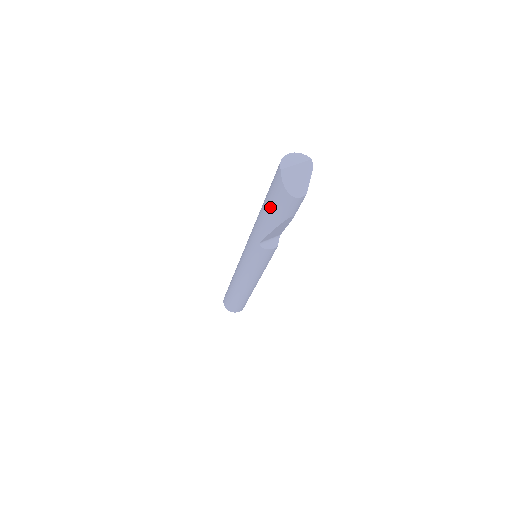
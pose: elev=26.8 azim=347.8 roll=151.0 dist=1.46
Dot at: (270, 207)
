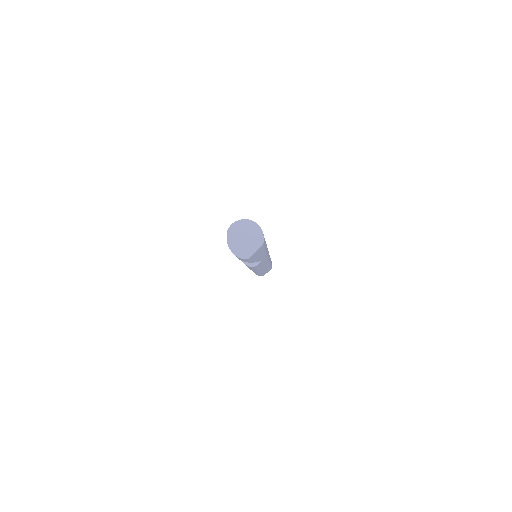
Dot at: occluded
